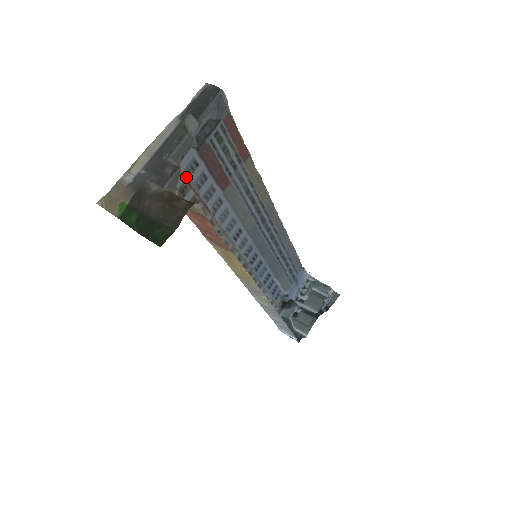
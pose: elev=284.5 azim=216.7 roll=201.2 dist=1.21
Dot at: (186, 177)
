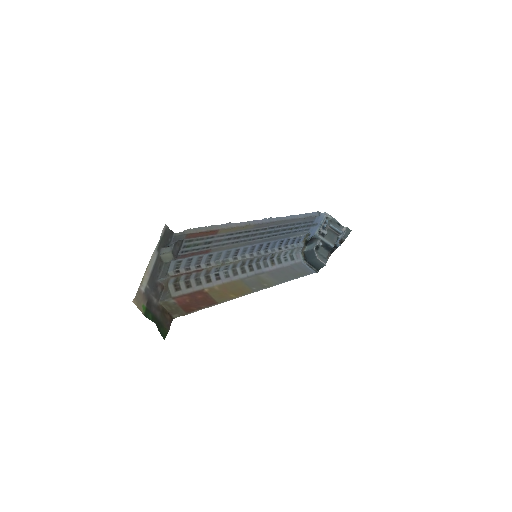
Dot at: (175, 275)
